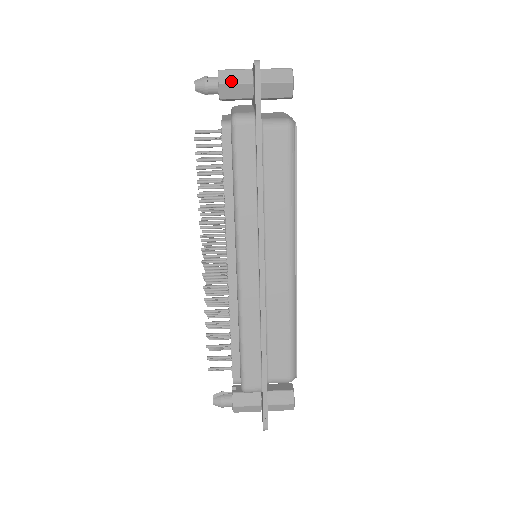
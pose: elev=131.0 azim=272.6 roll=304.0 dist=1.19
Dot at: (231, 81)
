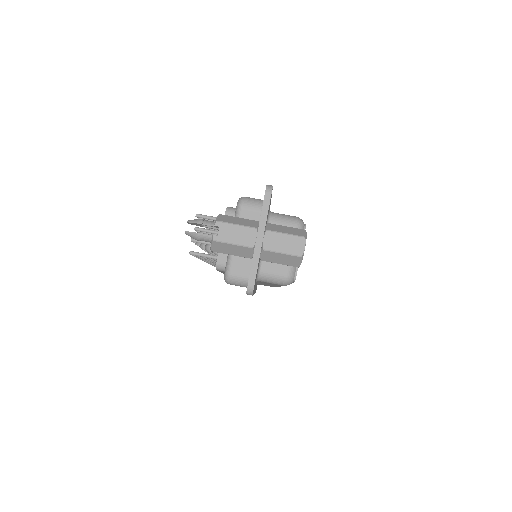
Dot at: (227, 253)
